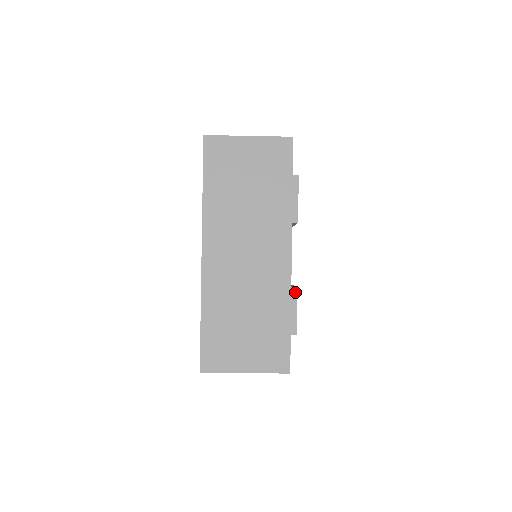
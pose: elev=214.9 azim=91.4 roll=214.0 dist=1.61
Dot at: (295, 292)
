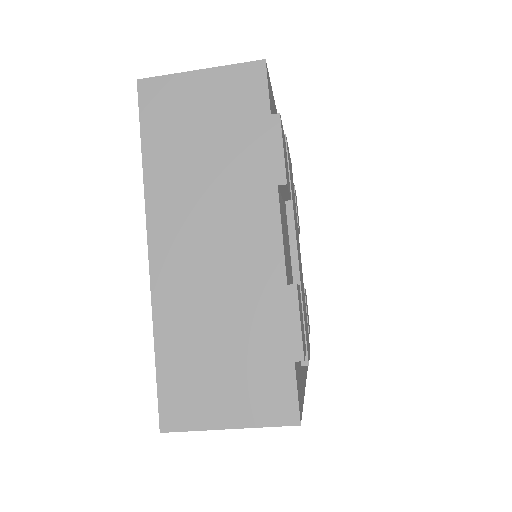
Dot at: (294, 292)
